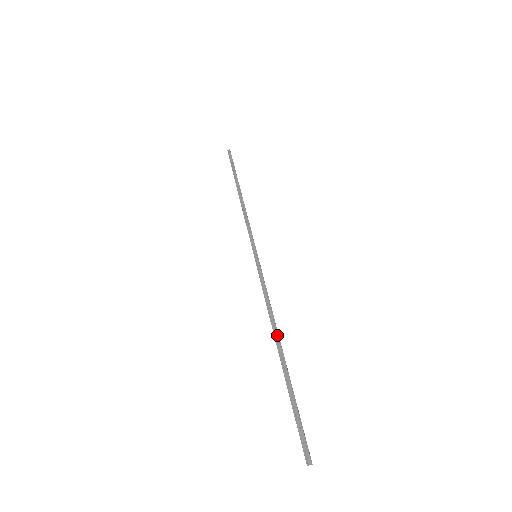
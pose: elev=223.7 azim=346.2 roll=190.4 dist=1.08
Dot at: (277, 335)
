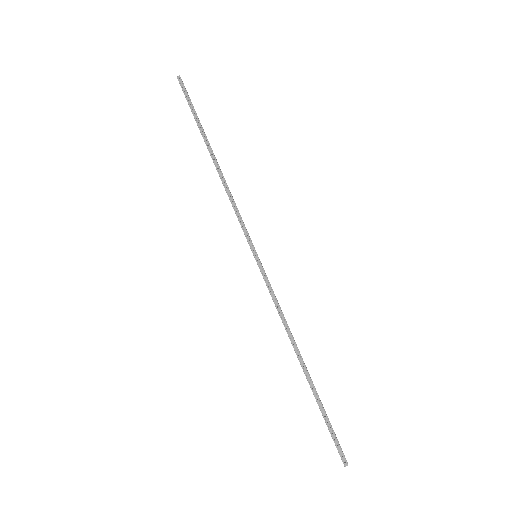
Dot at: (299, 353)
